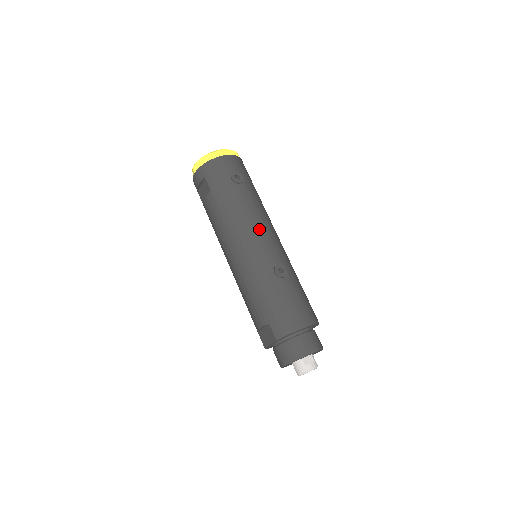
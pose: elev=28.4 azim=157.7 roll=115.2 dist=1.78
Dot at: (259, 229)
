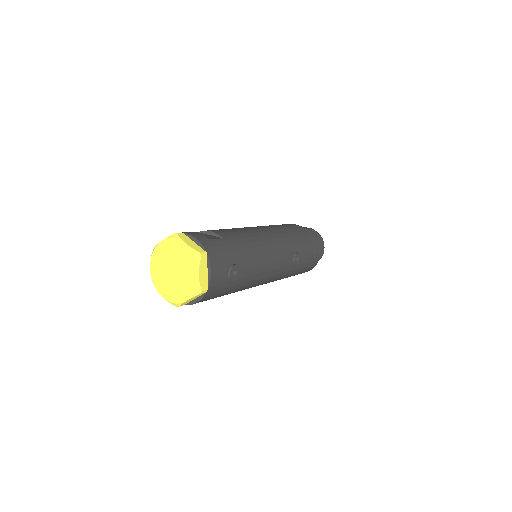
Dot at: (272, 266)
